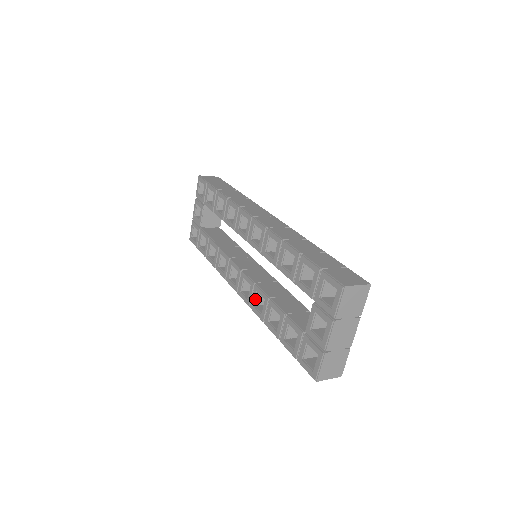
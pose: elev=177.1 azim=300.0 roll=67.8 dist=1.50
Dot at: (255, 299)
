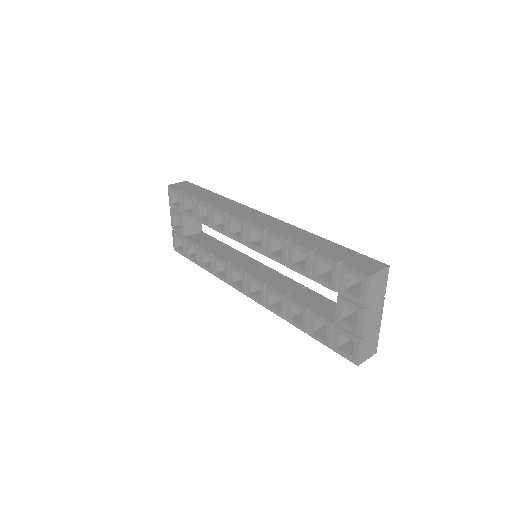
Dot at: (269, 299)
